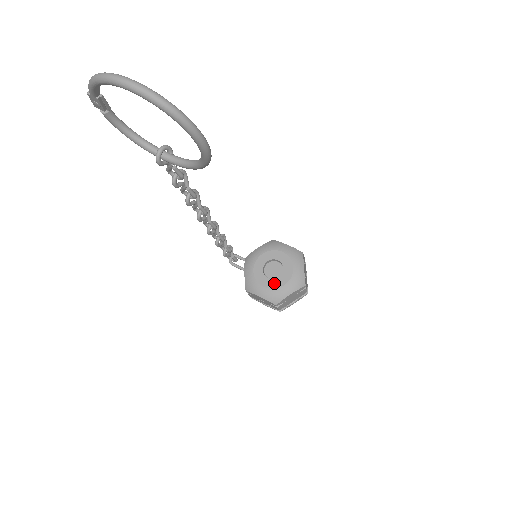
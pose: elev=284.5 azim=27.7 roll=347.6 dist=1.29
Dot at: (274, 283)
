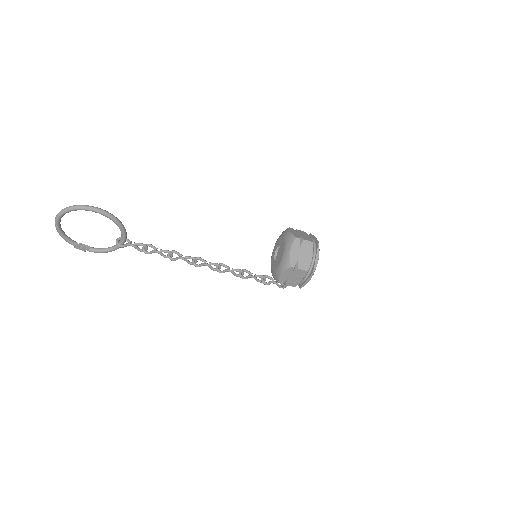
Dot at: (280, 258)
